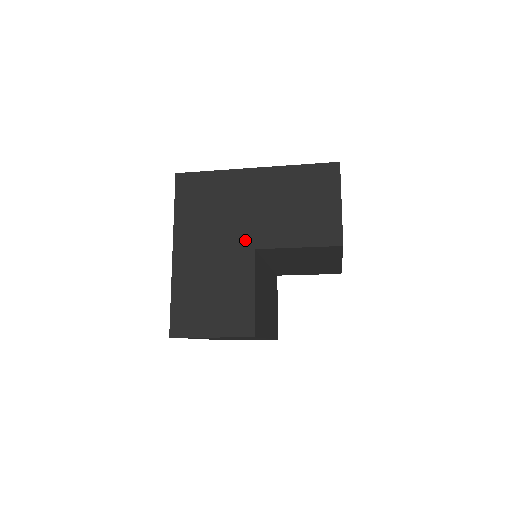
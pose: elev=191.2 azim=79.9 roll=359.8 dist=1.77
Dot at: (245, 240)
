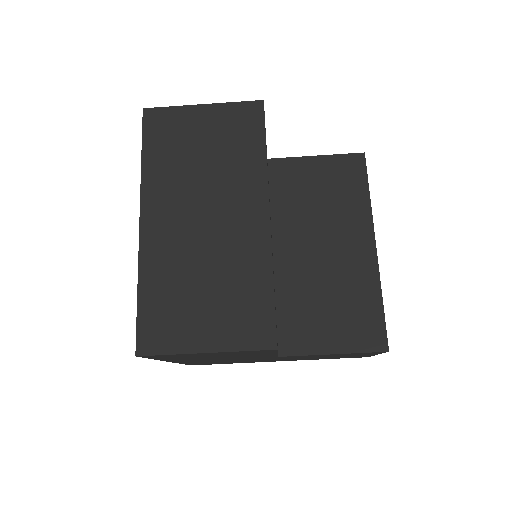
Dot at: occluded
